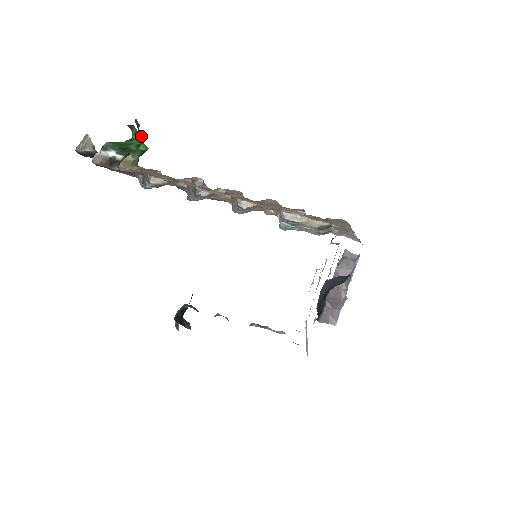
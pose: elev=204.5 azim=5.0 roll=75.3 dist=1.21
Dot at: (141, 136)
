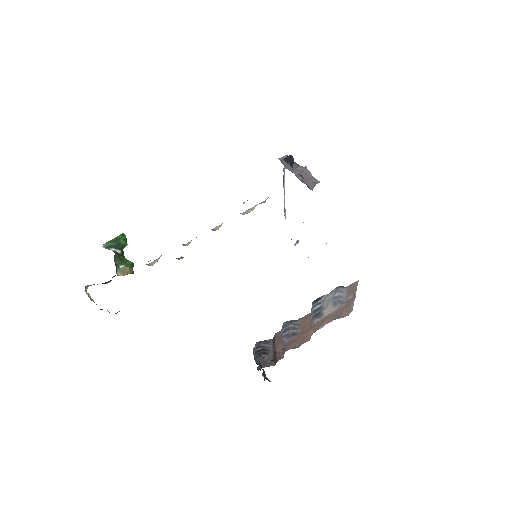
Dot at: (123, 234)
